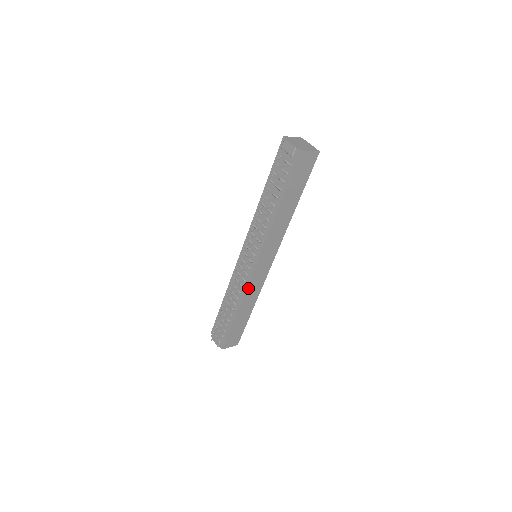
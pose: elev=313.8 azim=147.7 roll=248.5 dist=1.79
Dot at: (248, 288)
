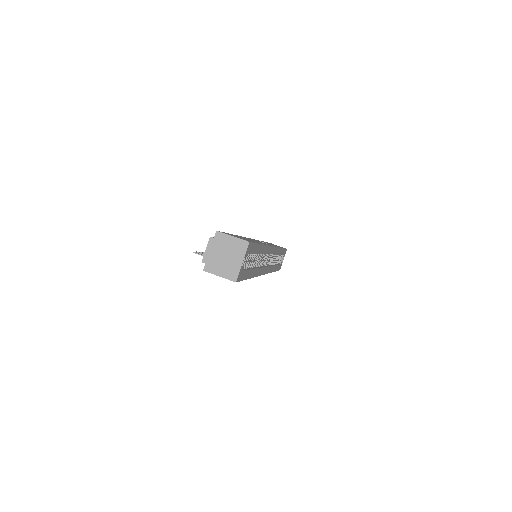
Dot at: occluded
